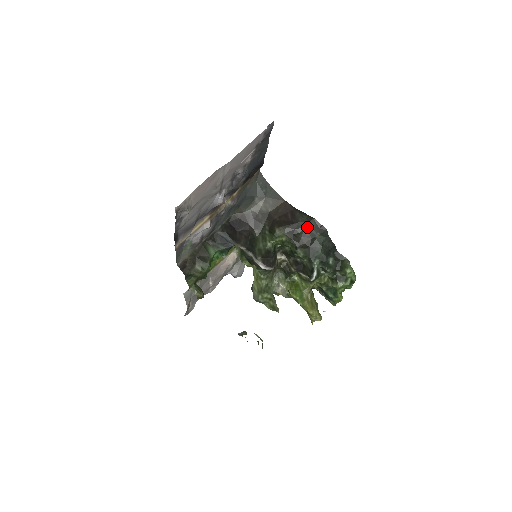
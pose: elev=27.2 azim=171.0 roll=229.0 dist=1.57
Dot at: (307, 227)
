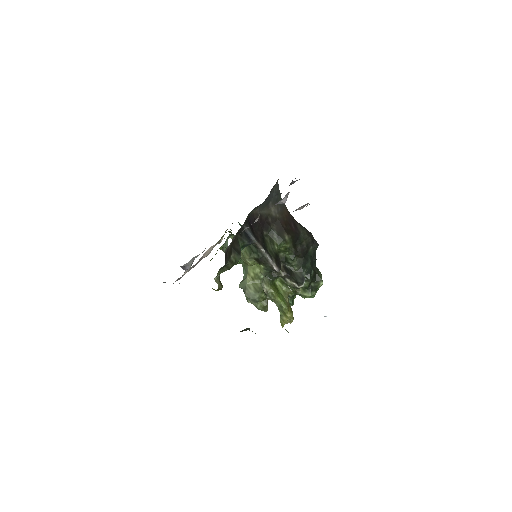
Dot at: (306, 240)
